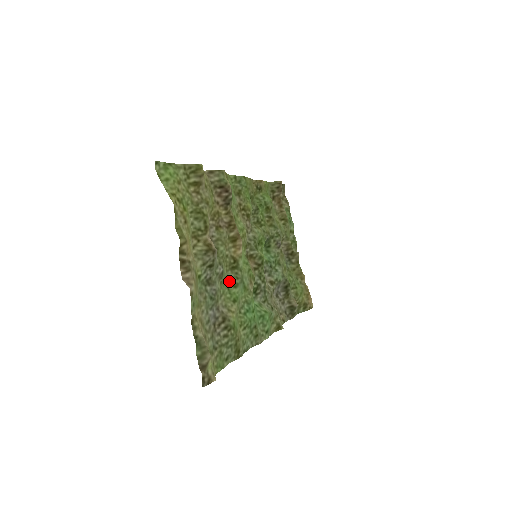
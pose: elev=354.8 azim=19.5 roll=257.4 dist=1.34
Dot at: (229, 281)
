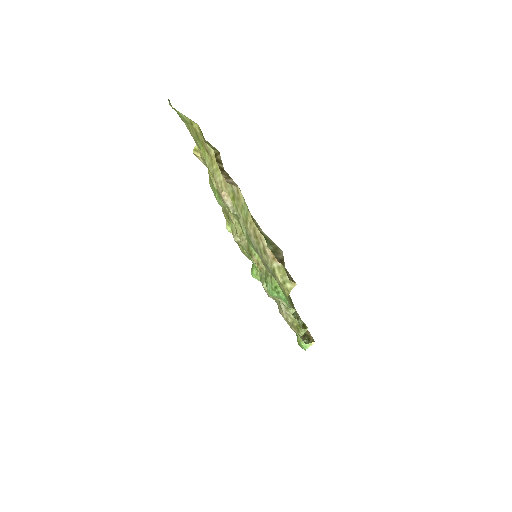
Dot at: (251, 245)
